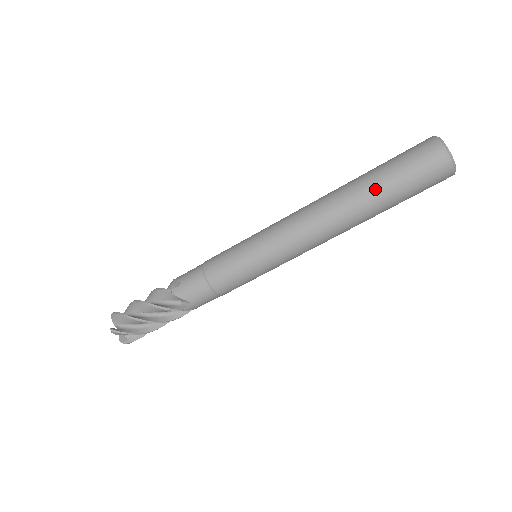
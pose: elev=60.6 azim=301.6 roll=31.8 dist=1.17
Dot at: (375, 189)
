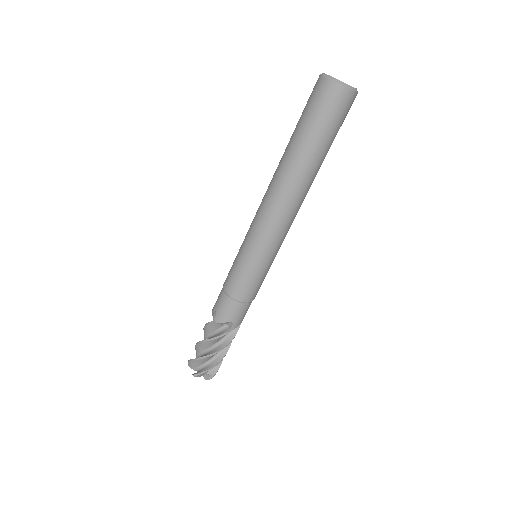
Dot at: (302, 149)
